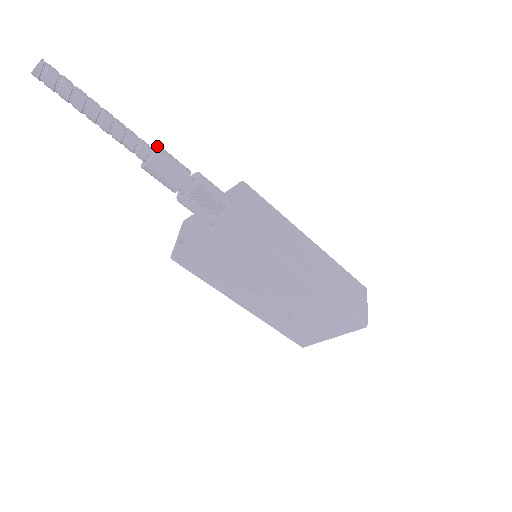
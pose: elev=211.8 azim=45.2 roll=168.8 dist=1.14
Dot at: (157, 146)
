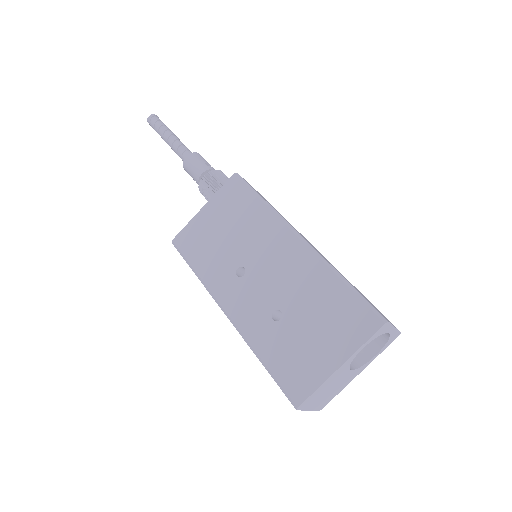
Dot at: occluded
